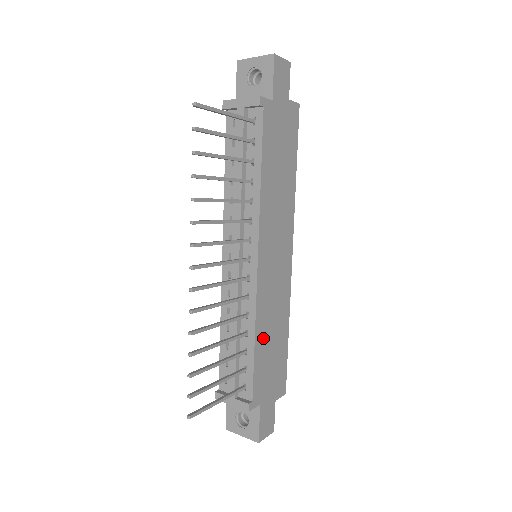
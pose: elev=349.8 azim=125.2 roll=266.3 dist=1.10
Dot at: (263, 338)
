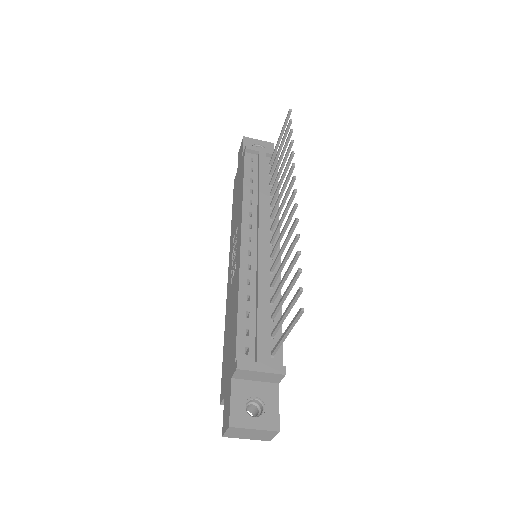
Dot at: occluded
